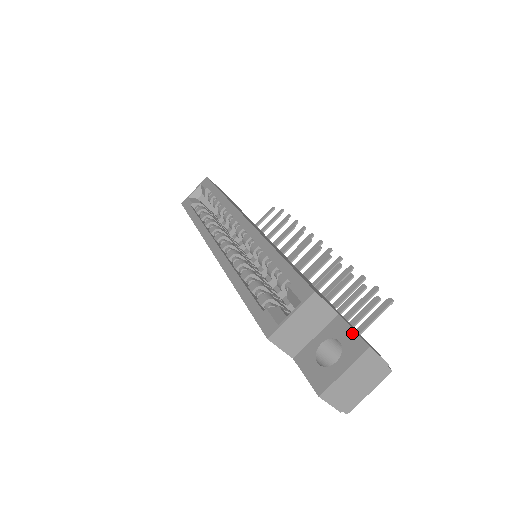
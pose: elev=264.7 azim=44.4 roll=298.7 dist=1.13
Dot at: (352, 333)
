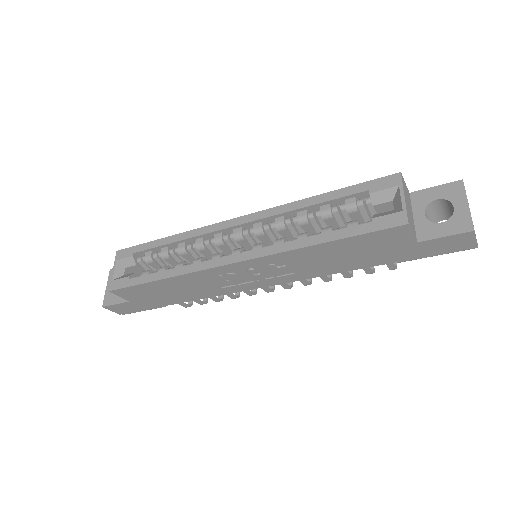
Dot at: (438, 188)
